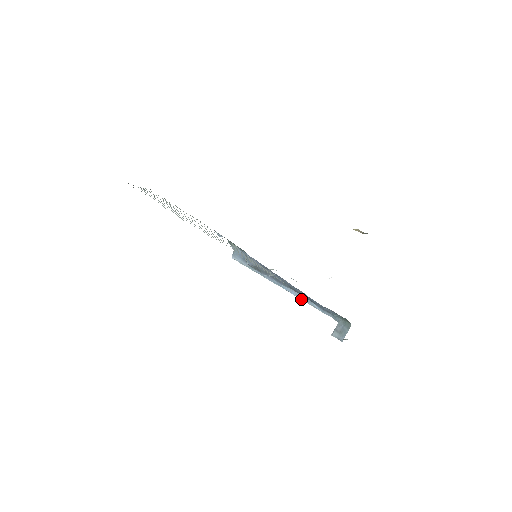
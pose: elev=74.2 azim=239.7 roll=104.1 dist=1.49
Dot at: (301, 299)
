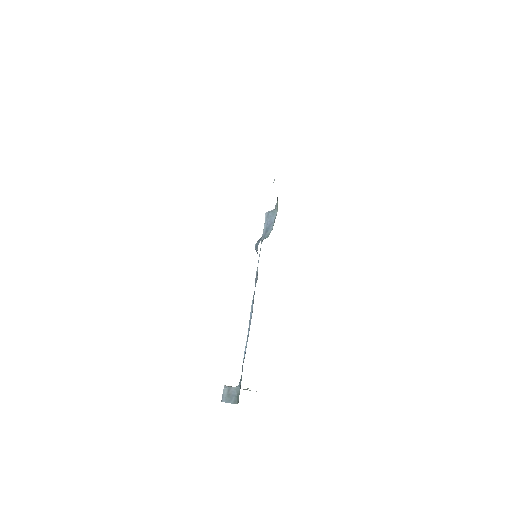
Dot at: (249, 328)
